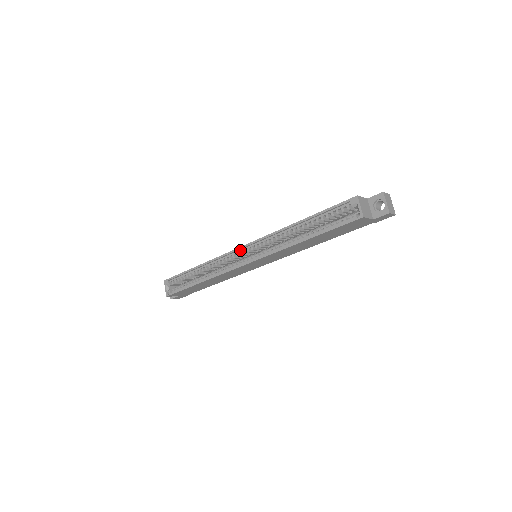
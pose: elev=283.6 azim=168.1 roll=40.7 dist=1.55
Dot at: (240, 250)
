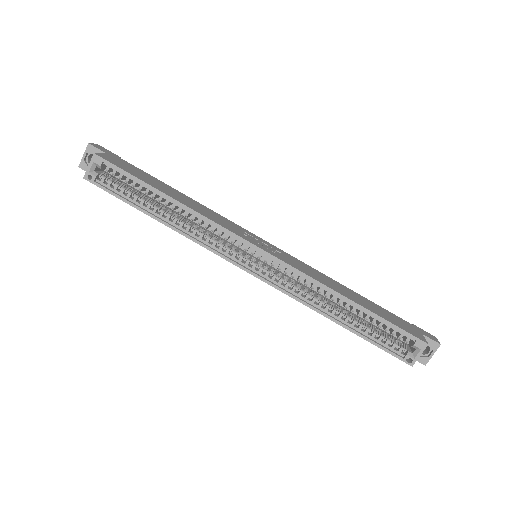
Dot at: (249, 245)
